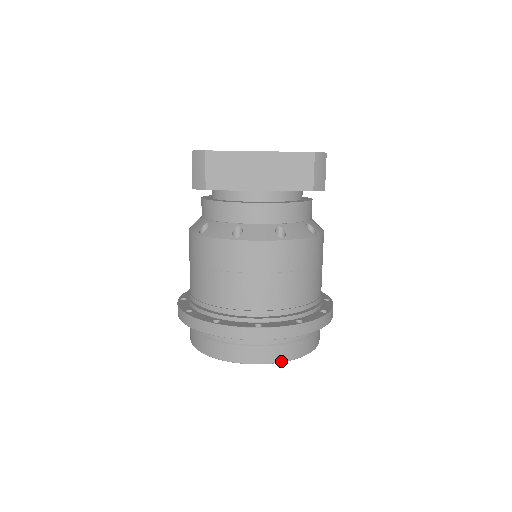
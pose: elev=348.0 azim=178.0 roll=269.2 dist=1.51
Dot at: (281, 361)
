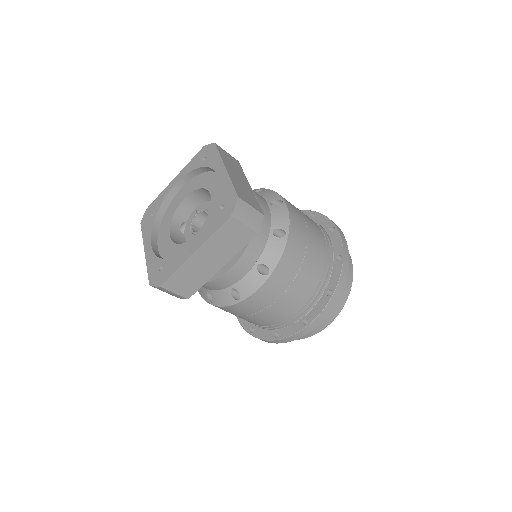
Dot at: (338, 313)
